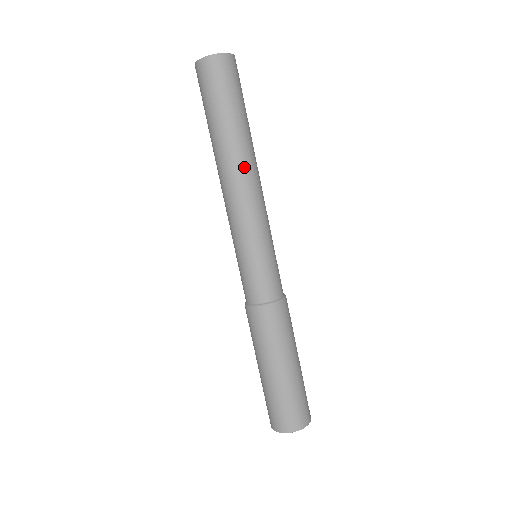
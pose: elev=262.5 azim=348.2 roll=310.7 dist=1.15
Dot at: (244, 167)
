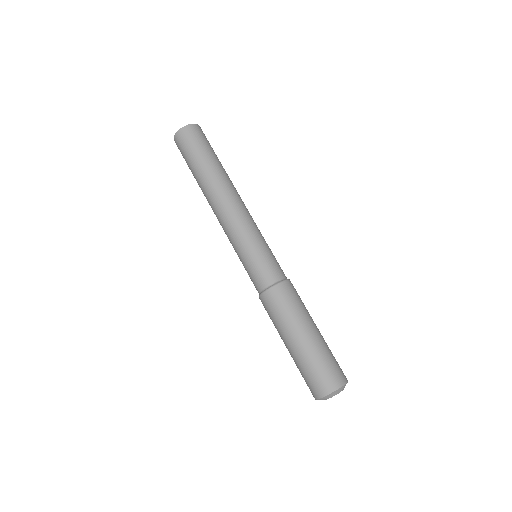
Dot at: (215, 196)
